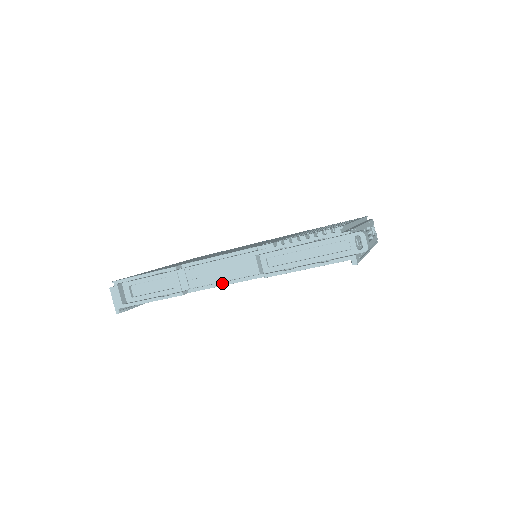
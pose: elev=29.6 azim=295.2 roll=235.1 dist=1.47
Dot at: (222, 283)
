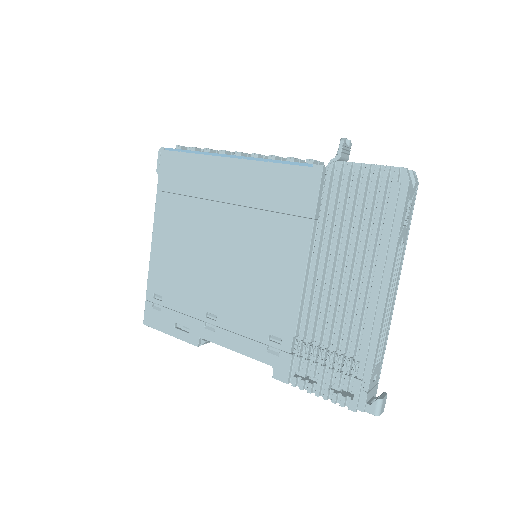
Dot at: occluded
